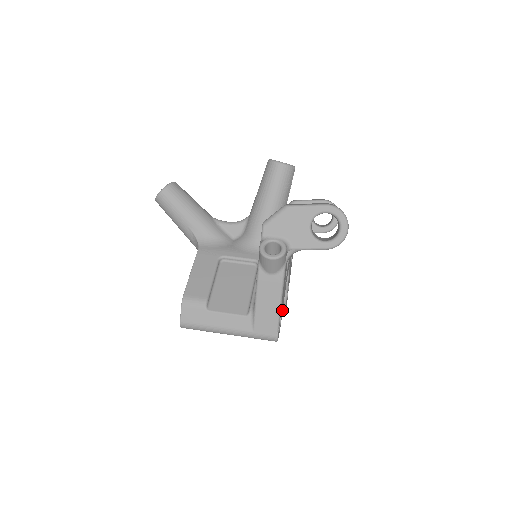
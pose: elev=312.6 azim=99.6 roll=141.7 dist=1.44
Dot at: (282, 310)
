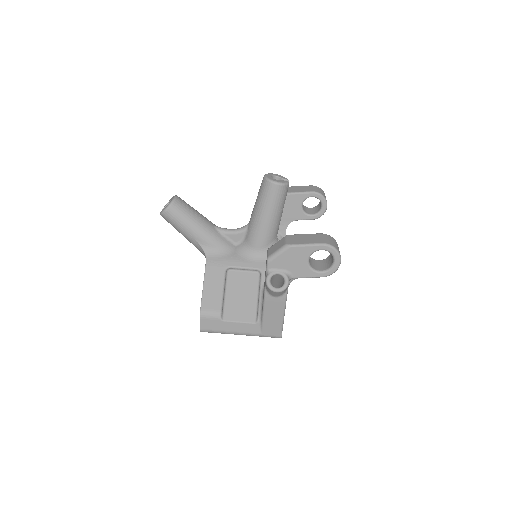
Dot at: occluded
